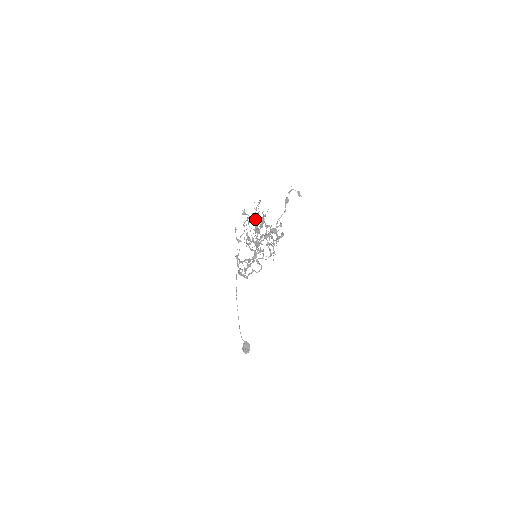
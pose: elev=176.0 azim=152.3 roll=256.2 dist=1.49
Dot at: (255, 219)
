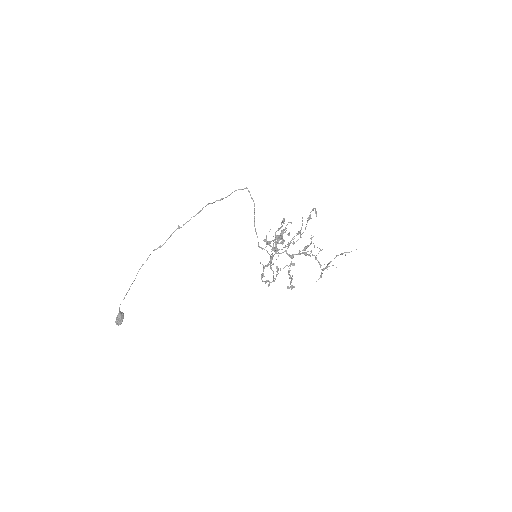
Dot at: occluded
